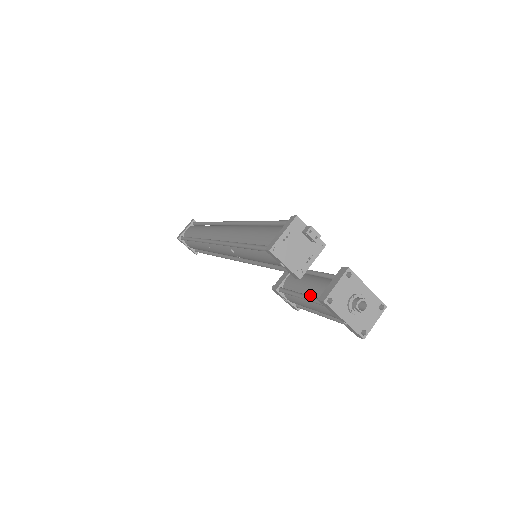
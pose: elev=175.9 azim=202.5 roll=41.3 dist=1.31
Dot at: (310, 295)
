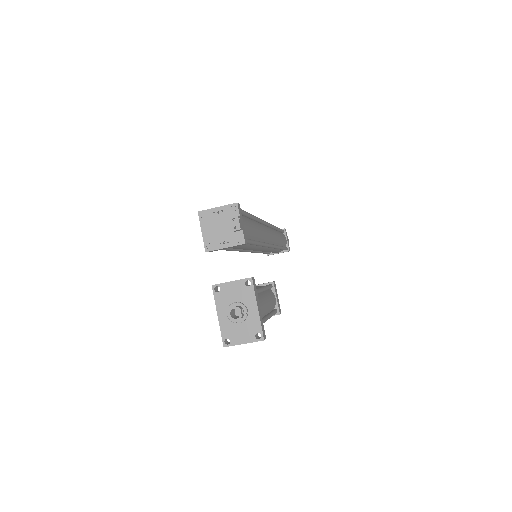
Dot at: occluded
